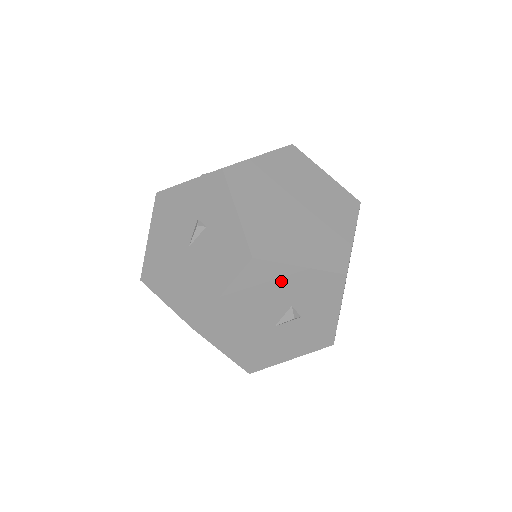
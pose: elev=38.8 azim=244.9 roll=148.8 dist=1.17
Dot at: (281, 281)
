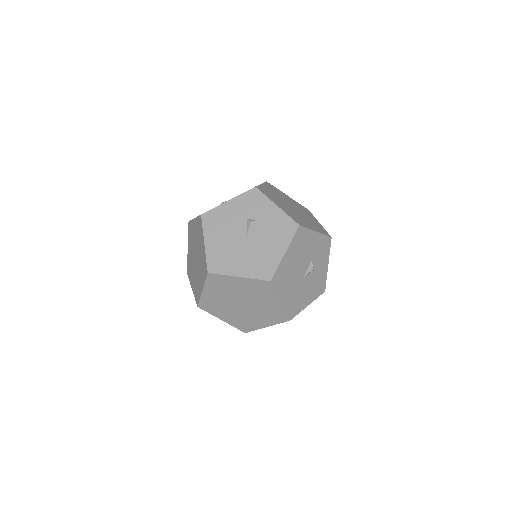
Dot at: (308, 242)
